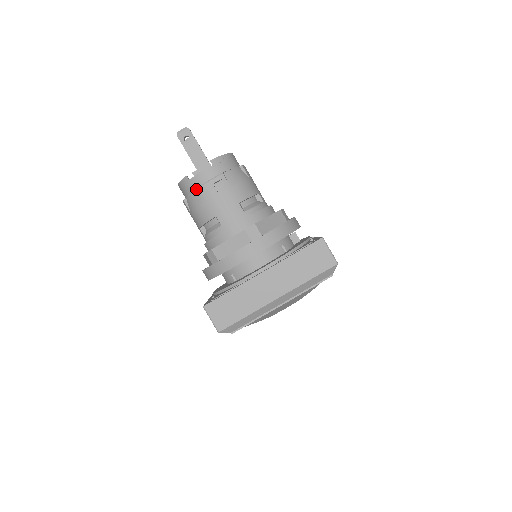
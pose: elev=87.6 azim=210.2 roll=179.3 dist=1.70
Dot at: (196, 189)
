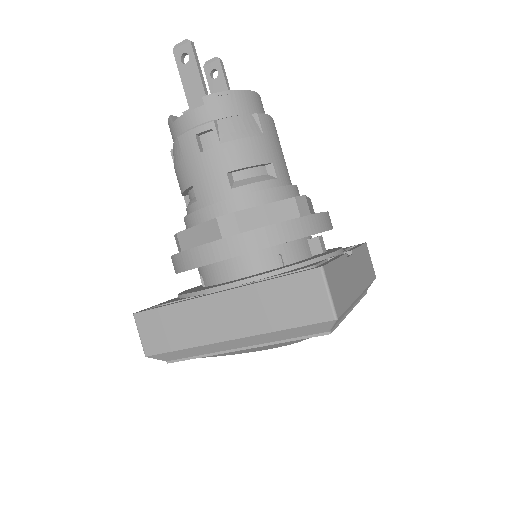
Dot at: (177, 138)
